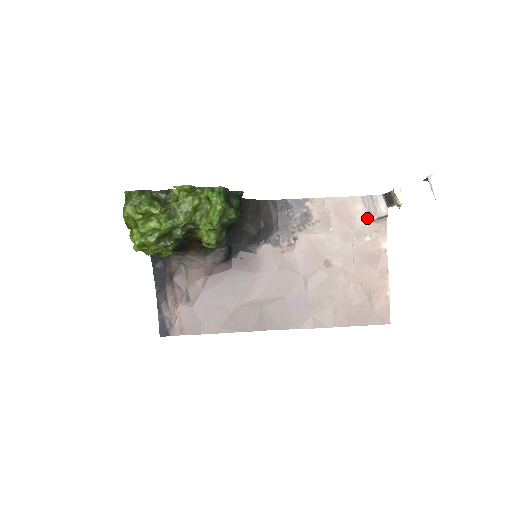
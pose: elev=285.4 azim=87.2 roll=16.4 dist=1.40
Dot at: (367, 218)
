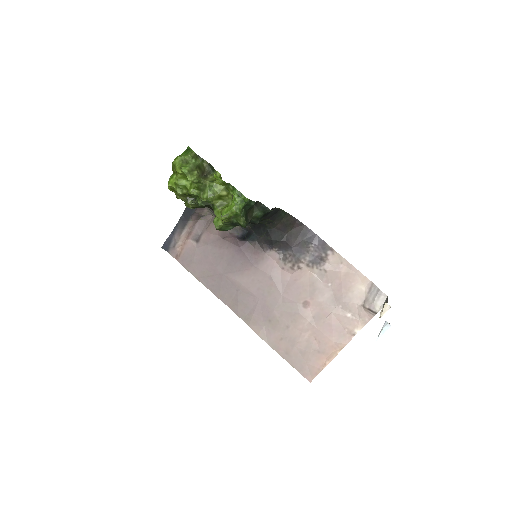
Dot at: (362, 301)
